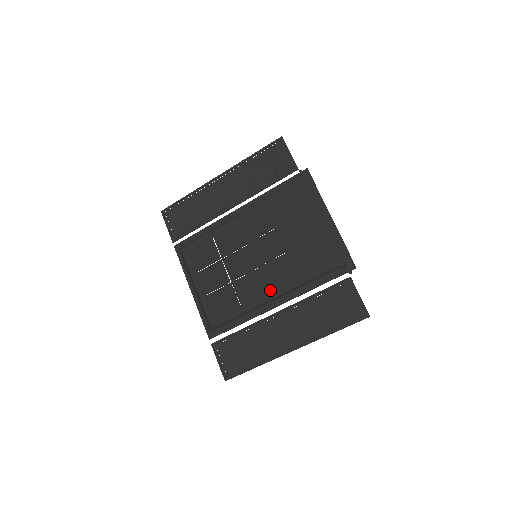
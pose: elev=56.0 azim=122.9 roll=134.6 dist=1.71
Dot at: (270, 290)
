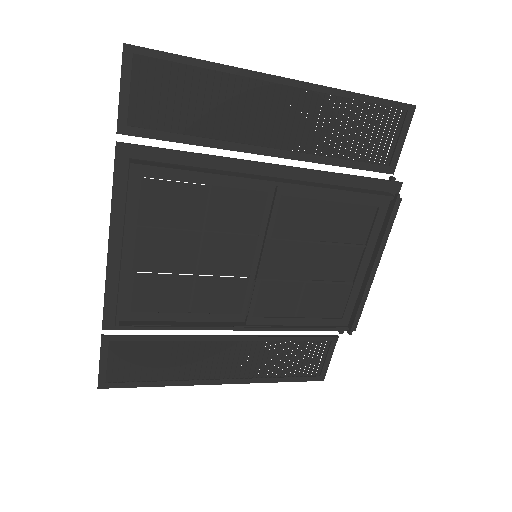
Dot at: (247, 314)
